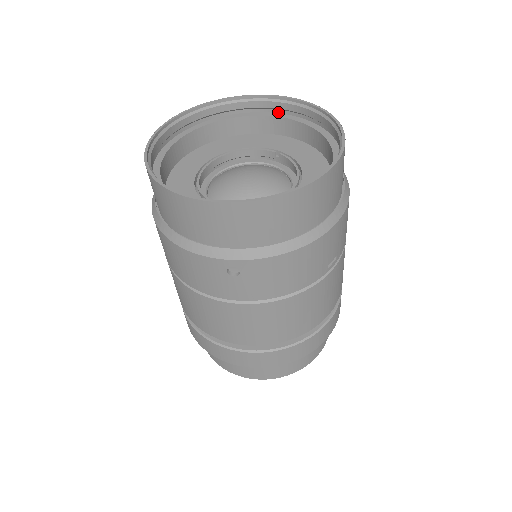
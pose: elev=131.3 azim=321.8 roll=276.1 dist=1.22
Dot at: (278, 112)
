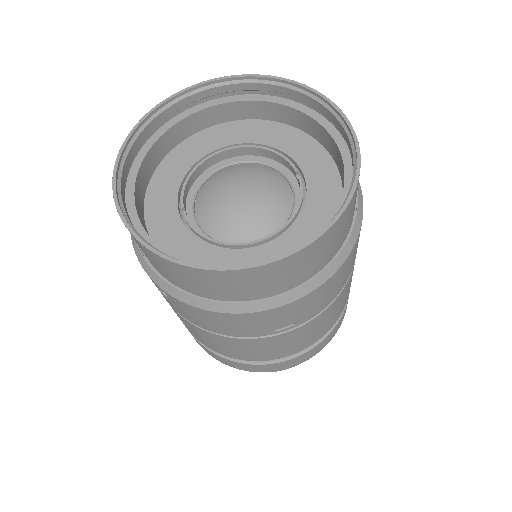
Dot at: (329, 120)
